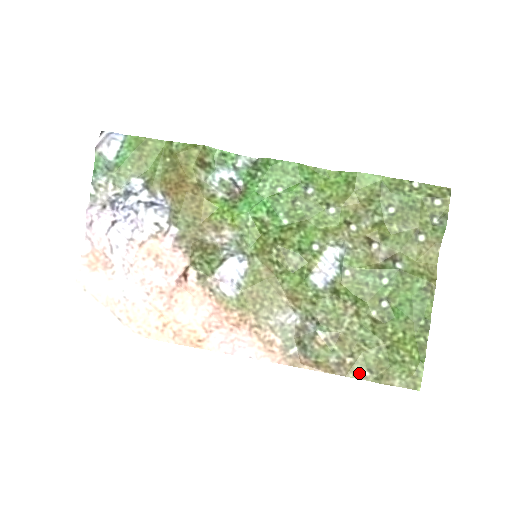
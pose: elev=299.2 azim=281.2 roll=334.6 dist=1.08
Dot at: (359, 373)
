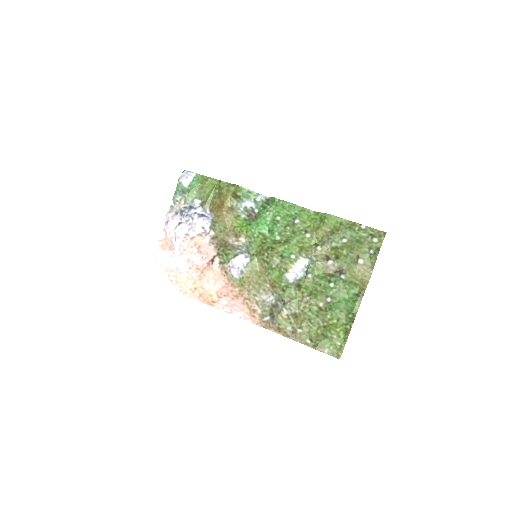
Dot at: (304, 340)
